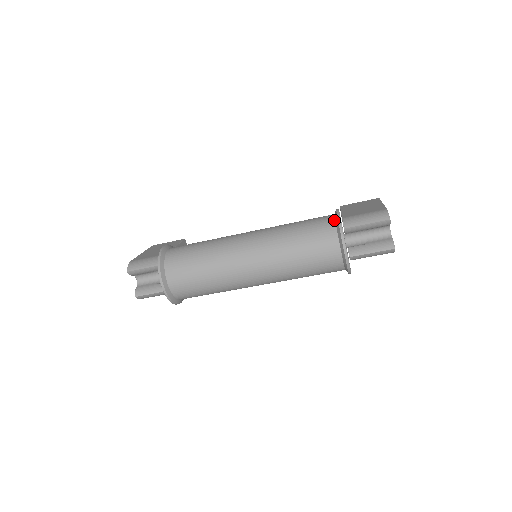
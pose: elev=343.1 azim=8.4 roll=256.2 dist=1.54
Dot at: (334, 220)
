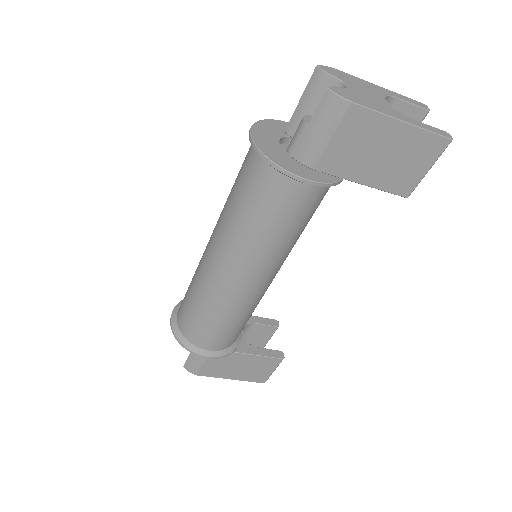
Dot at: occluded
